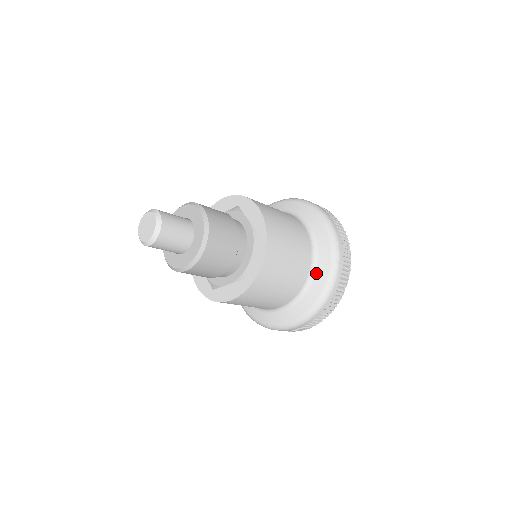
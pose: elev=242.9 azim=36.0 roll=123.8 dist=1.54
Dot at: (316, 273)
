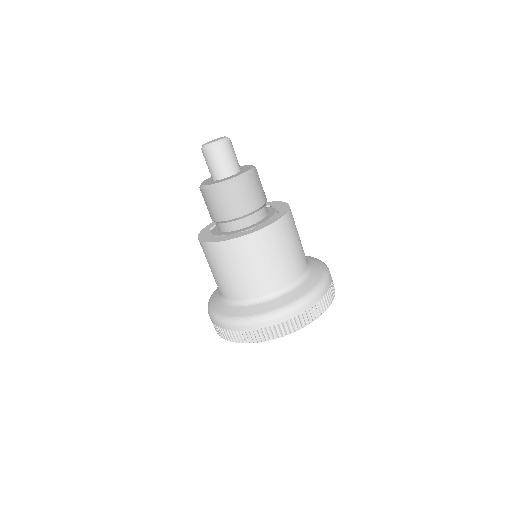
Dot at: (301, 285)
